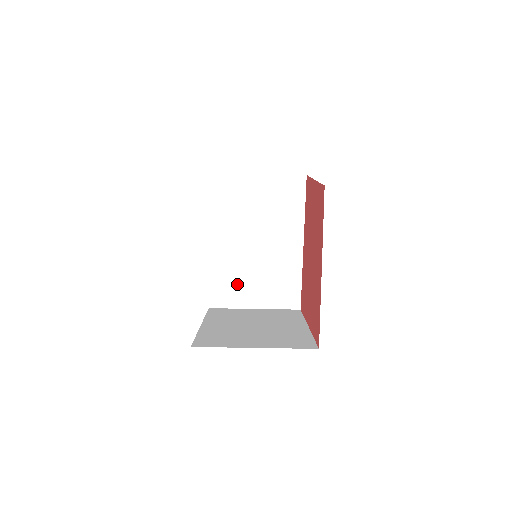
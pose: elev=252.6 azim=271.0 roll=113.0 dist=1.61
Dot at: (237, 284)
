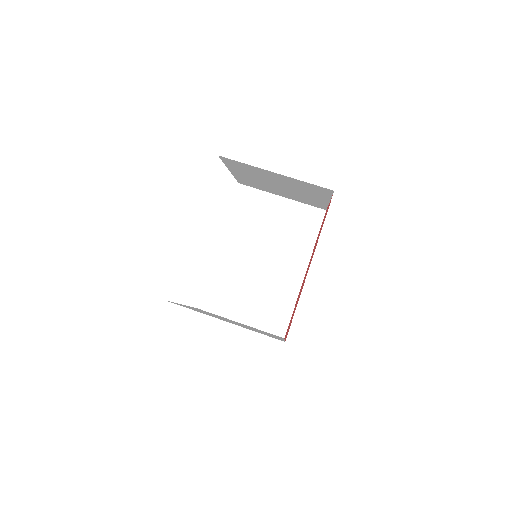
Dot at: (232, 293)
